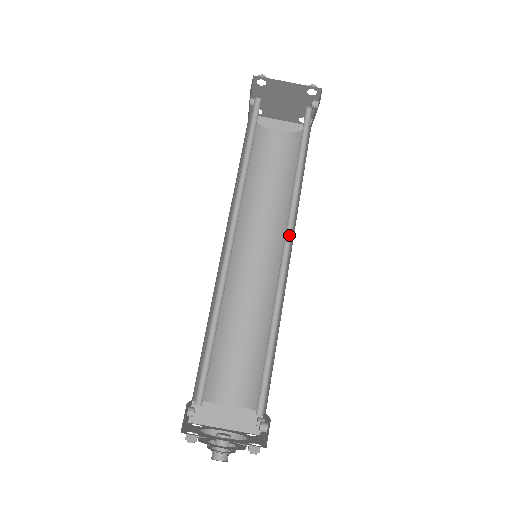
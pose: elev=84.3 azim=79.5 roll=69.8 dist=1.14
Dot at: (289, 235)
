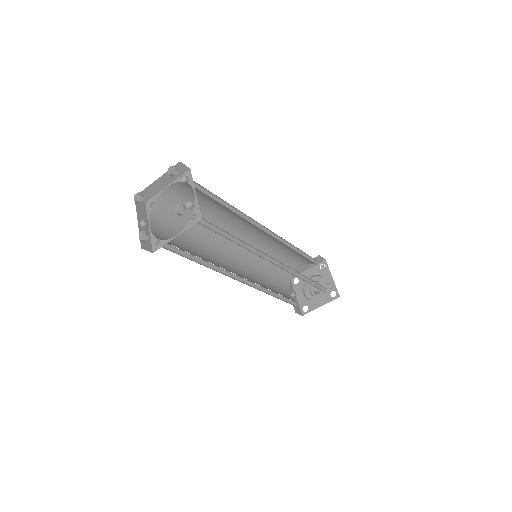
Dot at: (268, 256)
